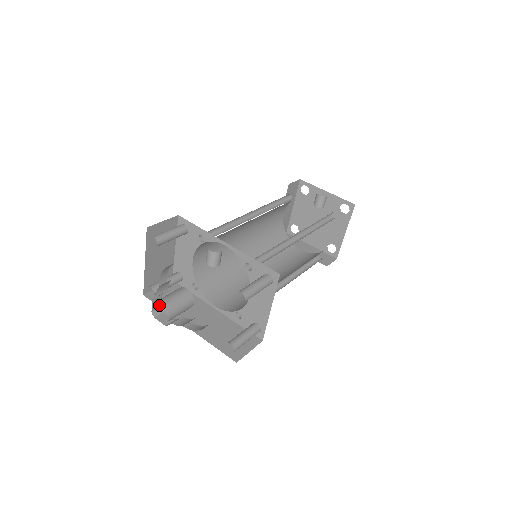
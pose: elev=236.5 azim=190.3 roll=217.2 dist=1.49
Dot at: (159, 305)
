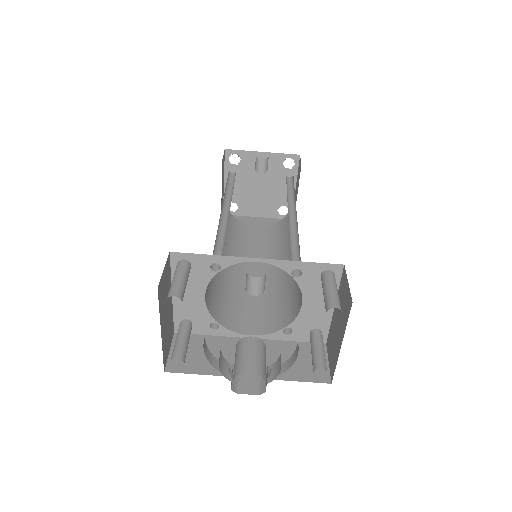
Dot at: (231, 375)
